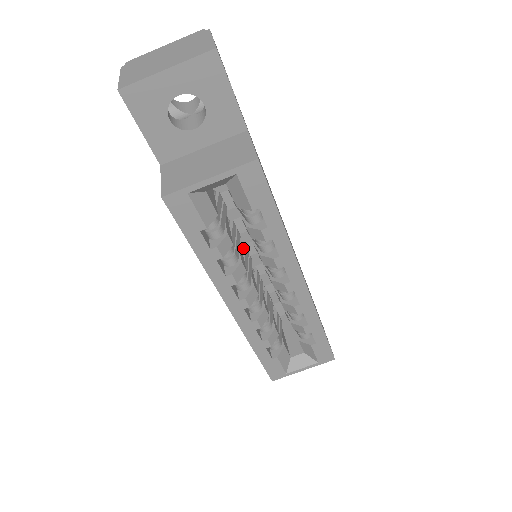
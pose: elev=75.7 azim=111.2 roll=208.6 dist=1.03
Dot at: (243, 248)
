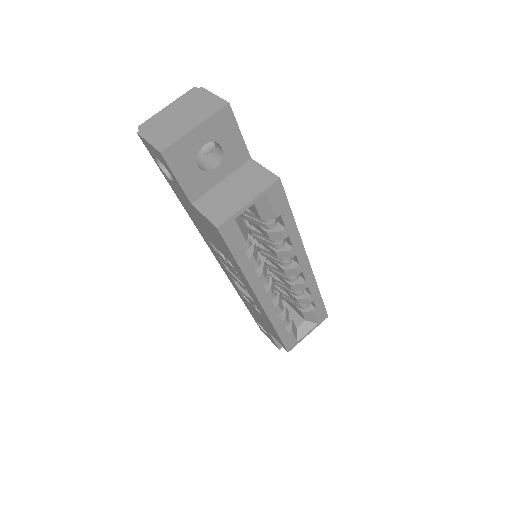
Dot at: occluded
